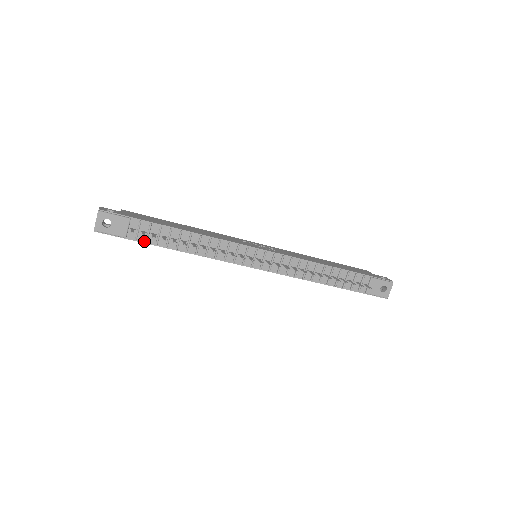
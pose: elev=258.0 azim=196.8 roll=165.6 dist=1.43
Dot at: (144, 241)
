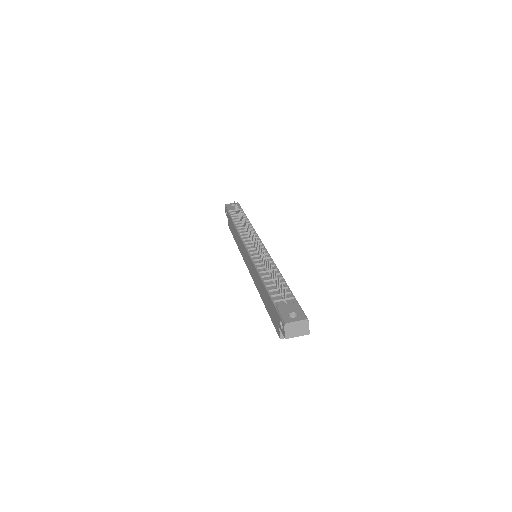
Dot at: (231, 216)
